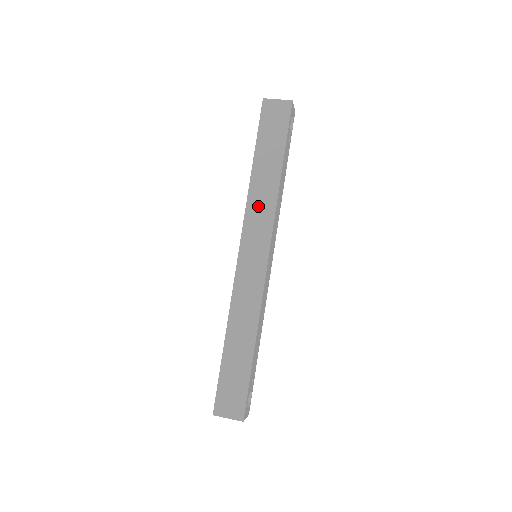
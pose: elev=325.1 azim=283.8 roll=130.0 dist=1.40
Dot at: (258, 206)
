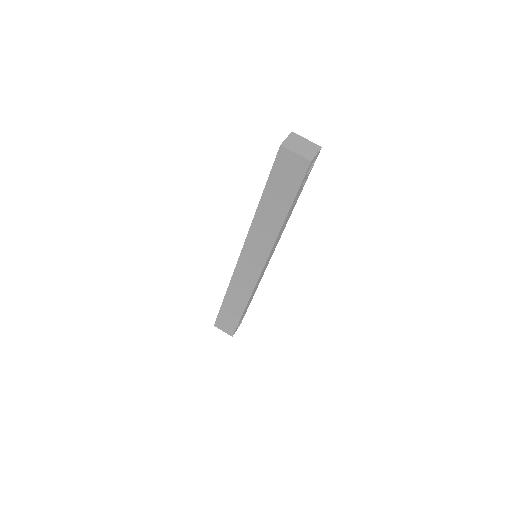
Dot at: (259, 235)
